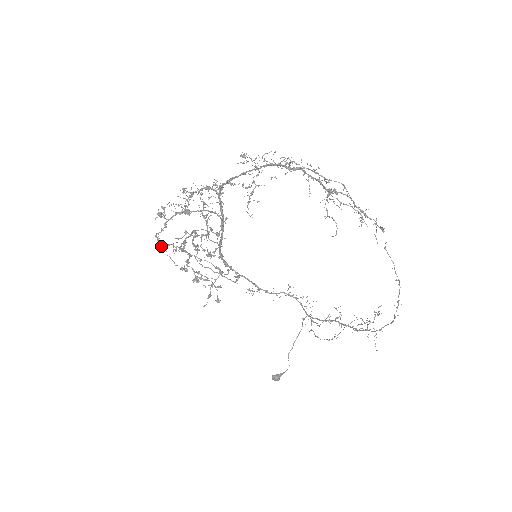
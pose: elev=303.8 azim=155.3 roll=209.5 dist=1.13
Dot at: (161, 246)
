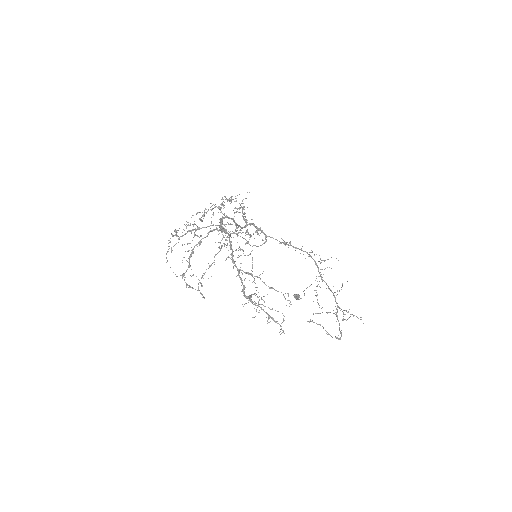
Dot at: occluded
